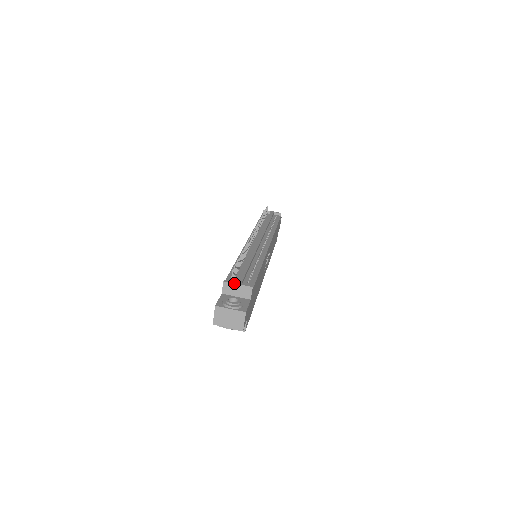
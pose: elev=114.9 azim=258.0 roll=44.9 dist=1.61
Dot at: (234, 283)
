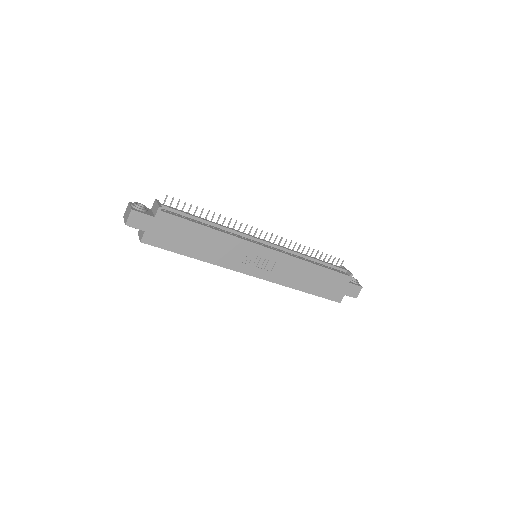
Dot at: (157, 201)
